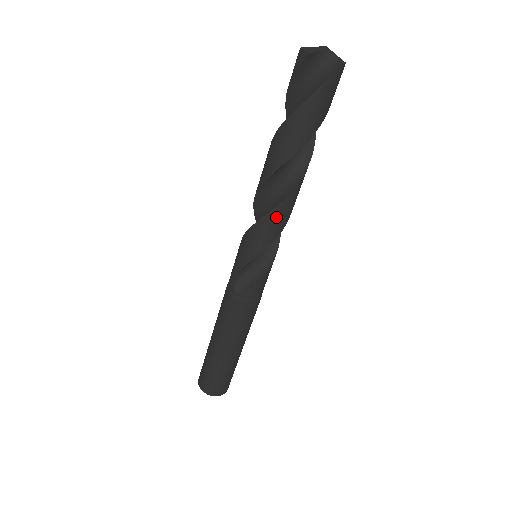
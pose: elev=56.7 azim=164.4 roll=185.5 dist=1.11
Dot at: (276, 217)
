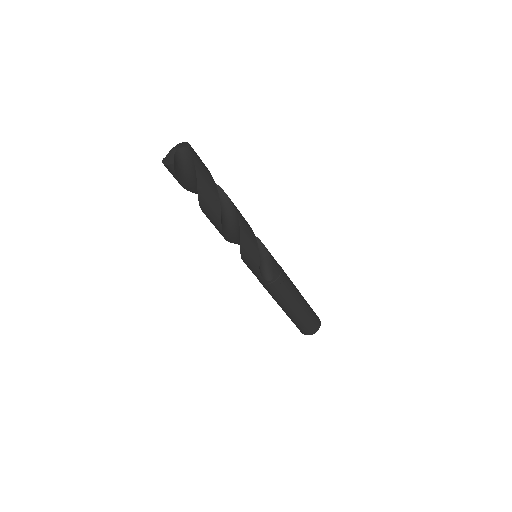
Dot at: (245, 232)
